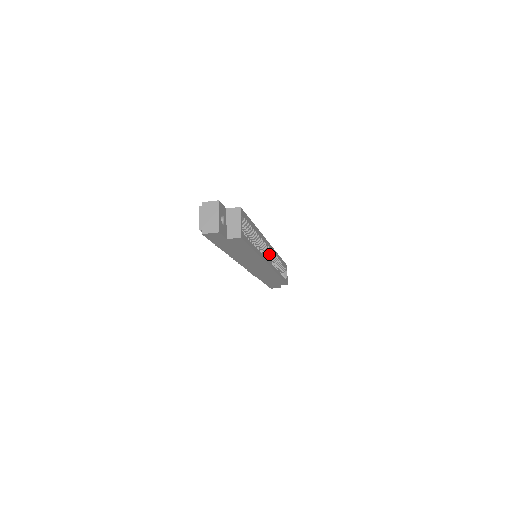
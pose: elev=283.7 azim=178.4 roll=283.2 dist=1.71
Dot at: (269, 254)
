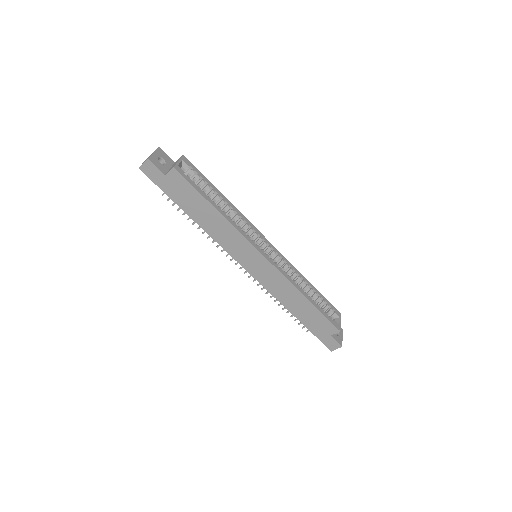
Dot at: (275, 258)
